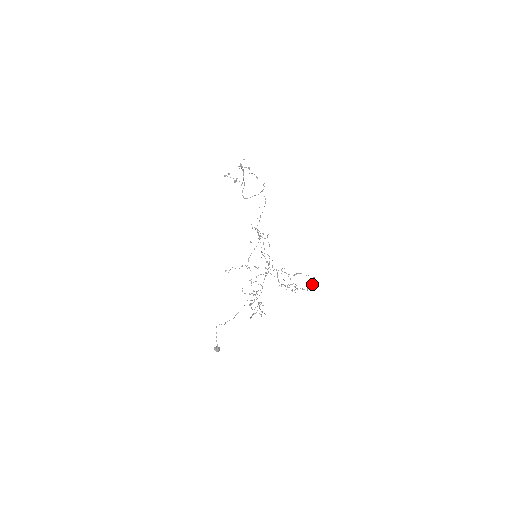
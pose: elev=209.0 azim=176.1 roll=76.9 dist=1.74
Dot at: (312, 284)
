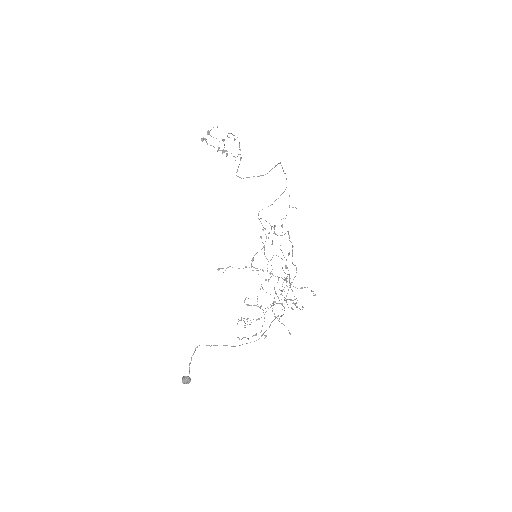
Dot at: (296, 302)
